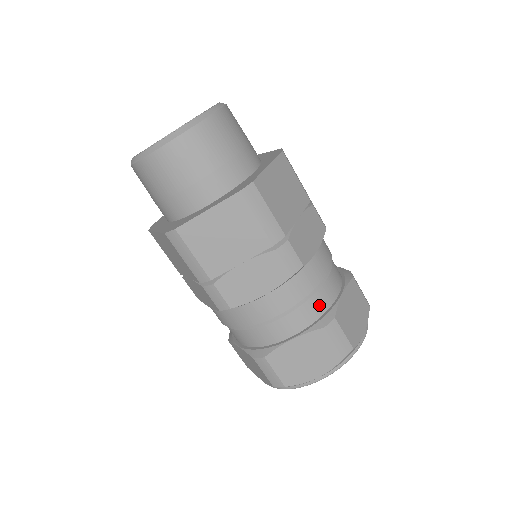
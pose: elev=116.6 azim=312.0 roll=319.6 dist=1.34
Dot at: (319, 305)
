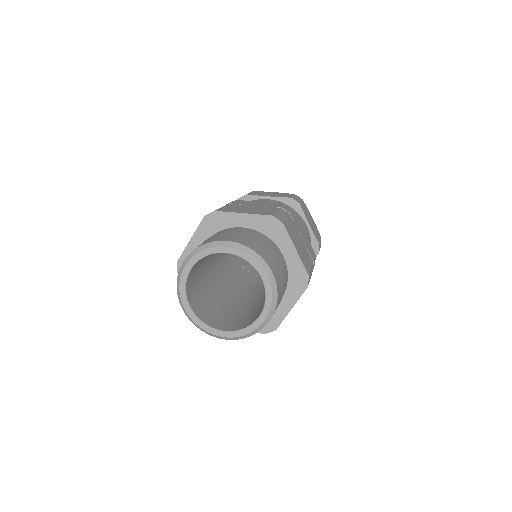
Dot at: occluded
